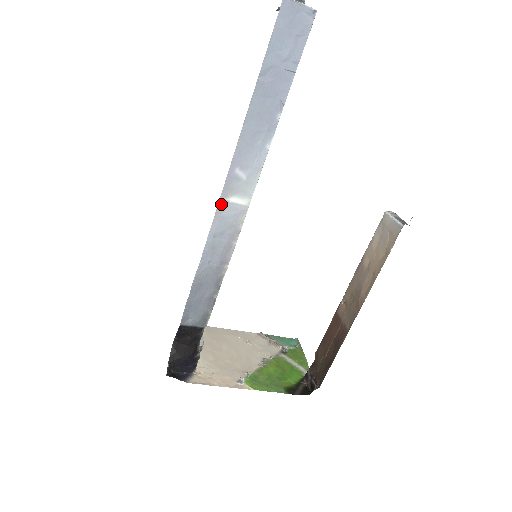
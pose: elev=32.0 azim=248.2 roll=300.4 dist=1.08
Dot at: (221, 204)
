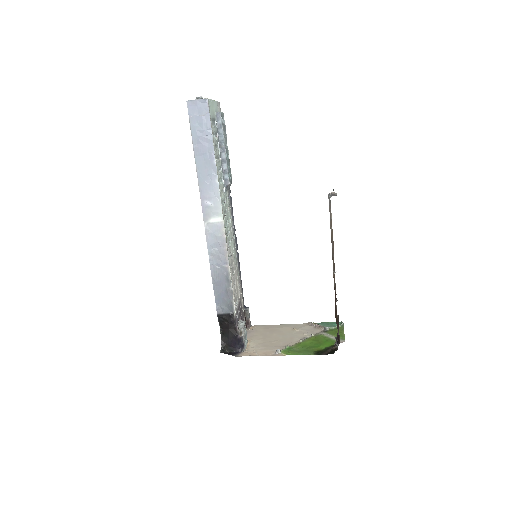
Dot at: (206, 226)
